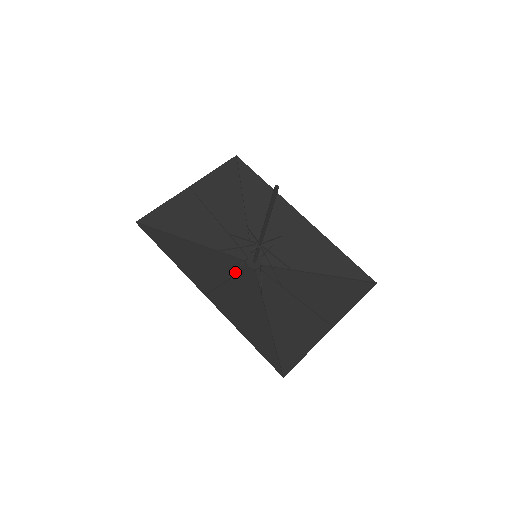
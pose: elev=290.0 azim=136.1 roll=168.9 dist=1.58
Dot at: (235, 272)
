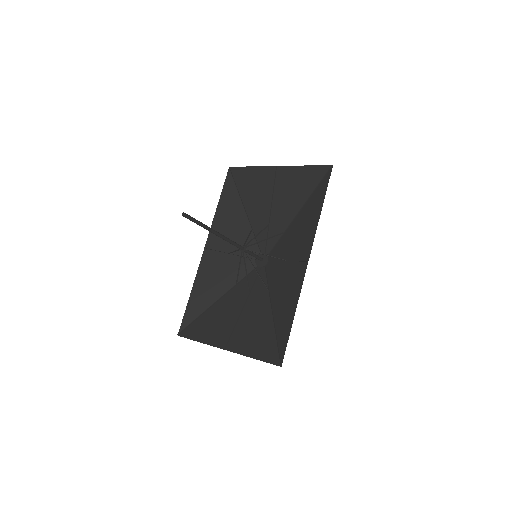
Dot at: occluded
